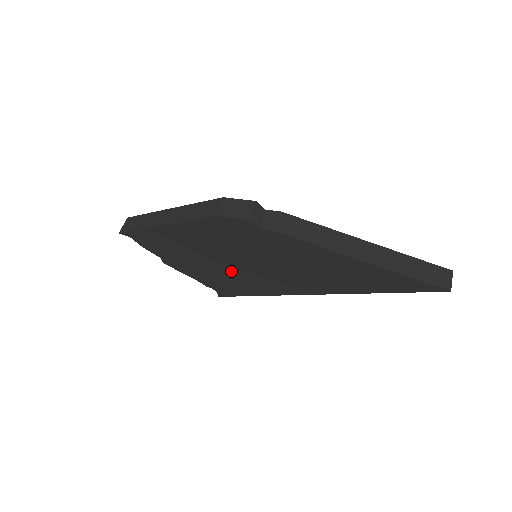
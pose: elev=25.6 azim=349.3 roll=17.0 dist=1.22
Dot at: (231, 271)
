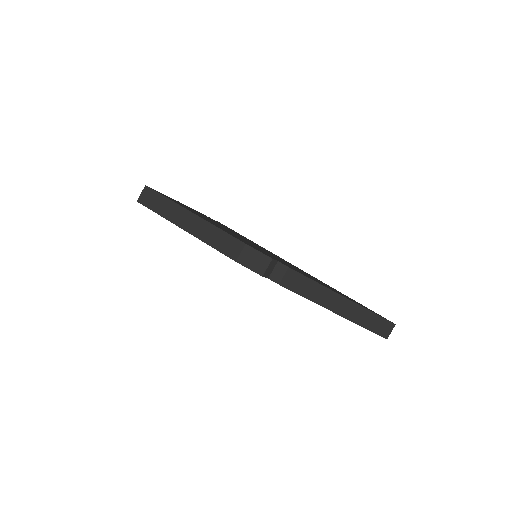
Dot at: occluded
